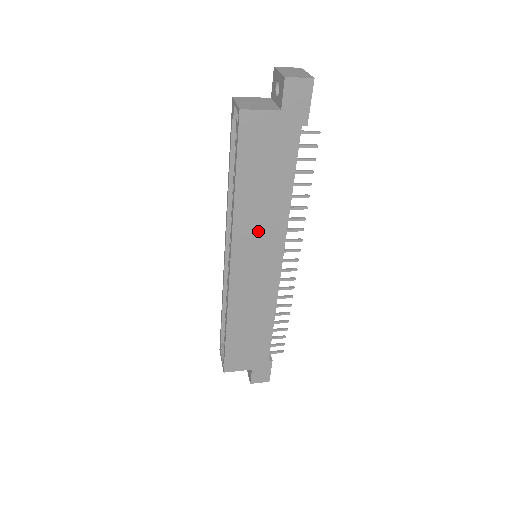
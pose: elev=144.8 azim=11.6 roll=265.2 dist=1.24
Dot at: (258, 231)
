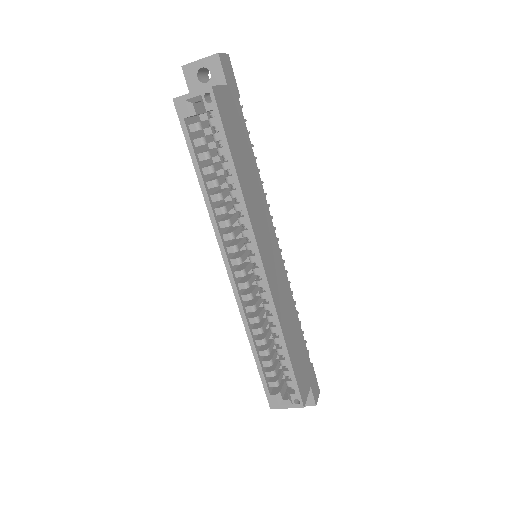
Dot at: (259, 215)
